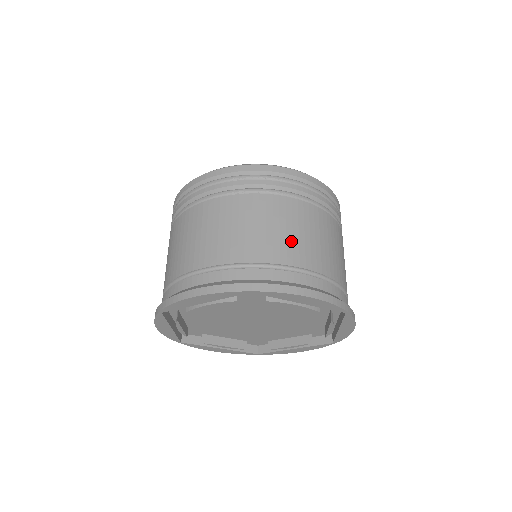
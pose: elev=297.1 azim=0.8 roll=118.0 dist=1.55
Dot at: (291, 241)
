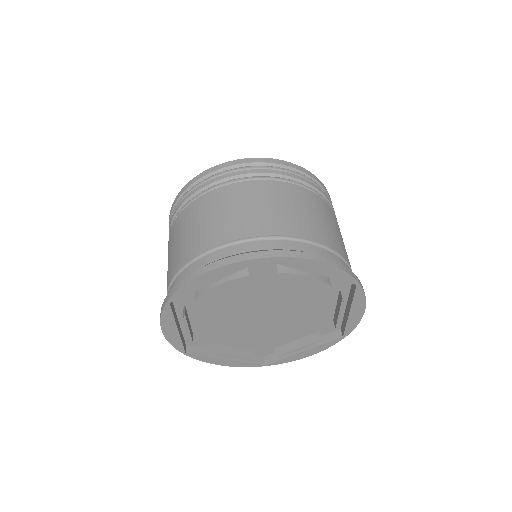
Dot at: (193, 237)
